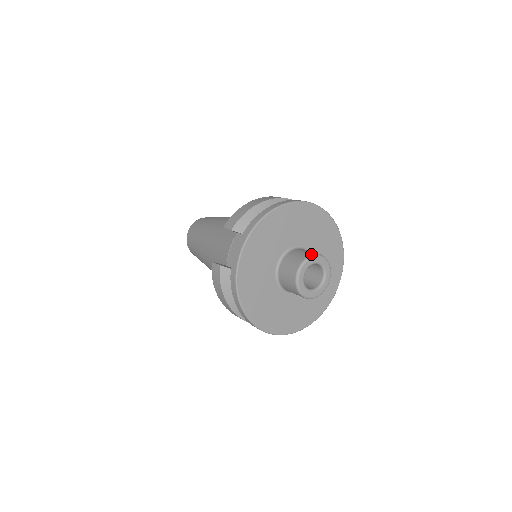
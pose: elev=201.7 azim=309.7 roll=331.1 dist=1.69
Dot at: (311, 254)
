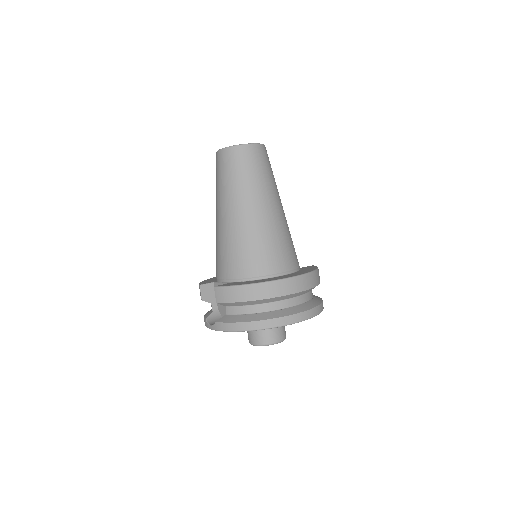
Dot at: (268, 344)
